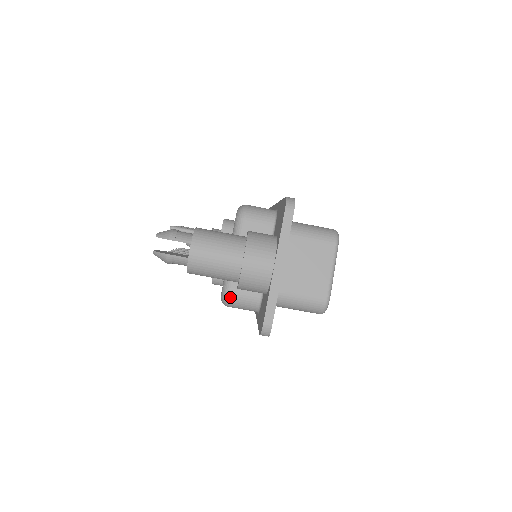
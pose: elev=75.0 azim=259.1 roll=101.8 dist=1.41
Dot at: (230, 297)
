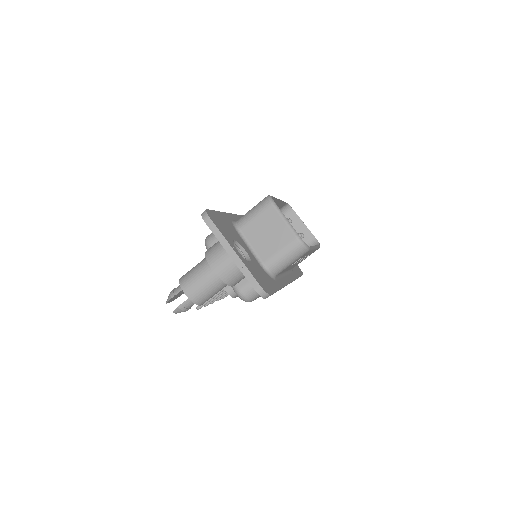
Dot at: (243, 295)
